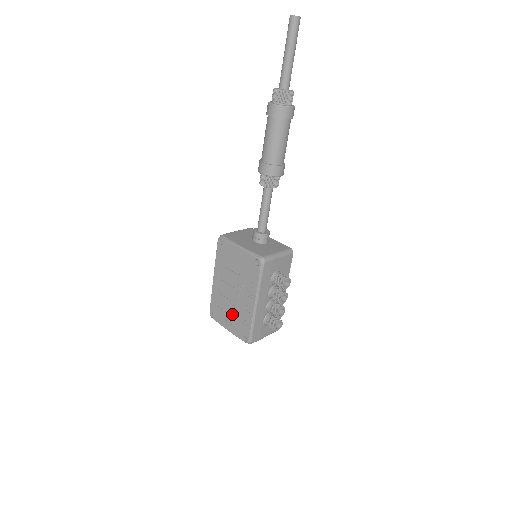
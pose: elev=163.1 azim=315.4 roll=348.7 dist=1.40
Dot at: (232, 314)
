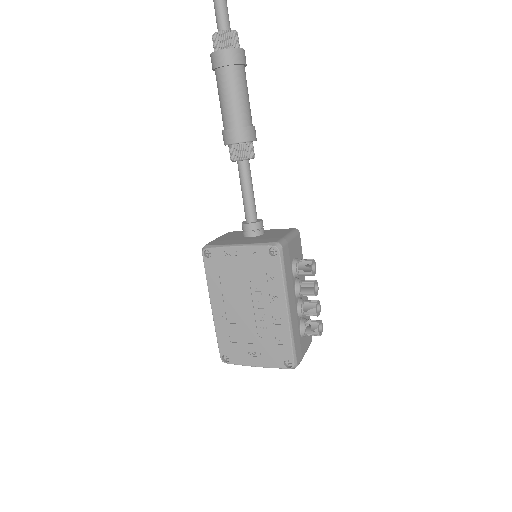
Dot at: (256, 341)
